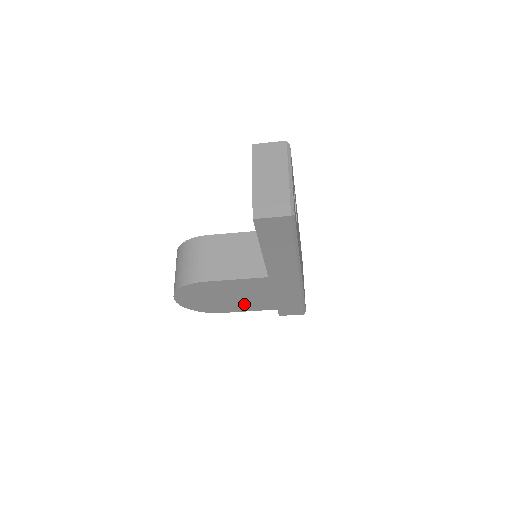
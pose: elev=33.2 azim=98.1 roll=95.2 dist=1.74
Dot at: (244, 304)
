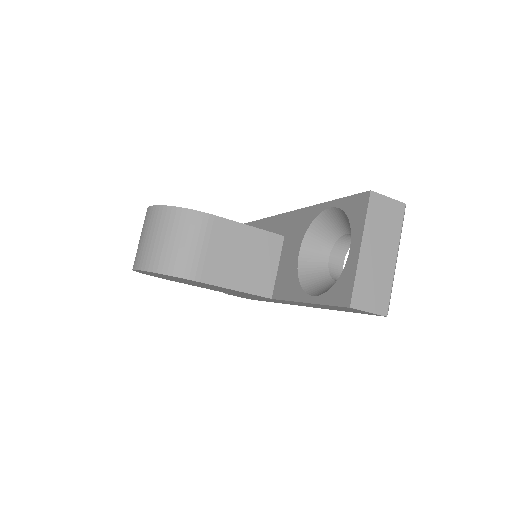
Dot at: occluded
